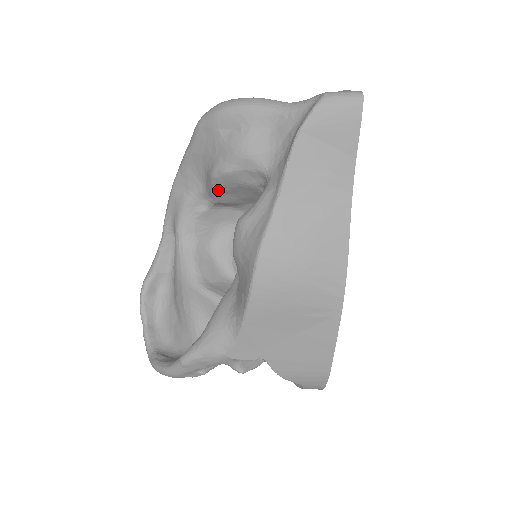
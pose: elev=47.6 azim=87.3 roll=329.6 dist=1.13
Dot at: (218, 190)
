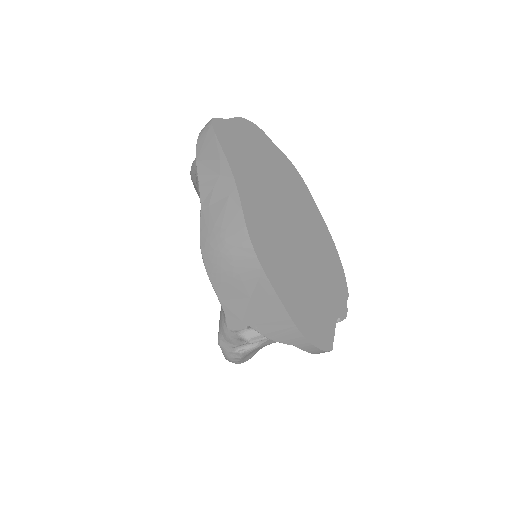
Dot at: occluded
